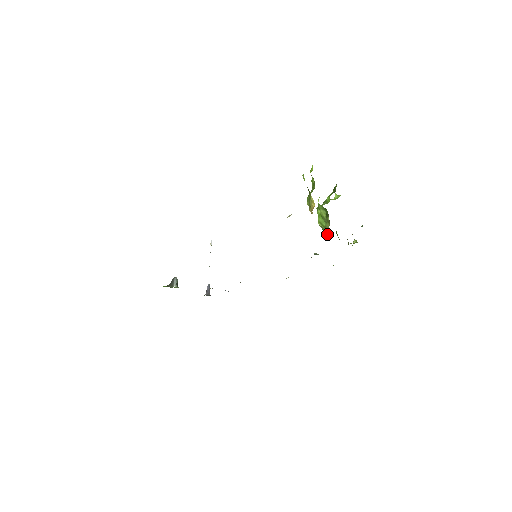
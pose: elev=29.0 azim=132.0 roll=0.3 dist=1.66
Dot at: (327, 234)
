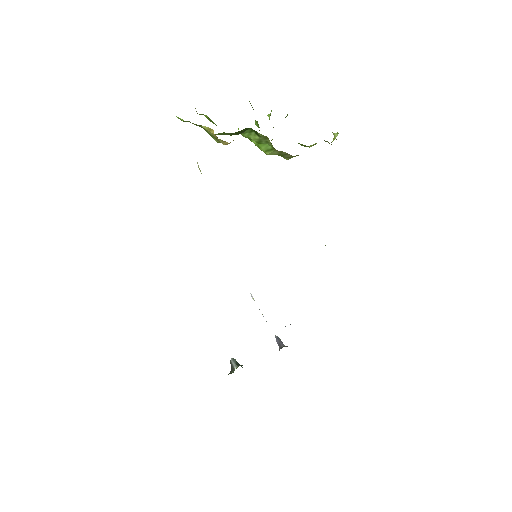
Dot at: (284, 153)
